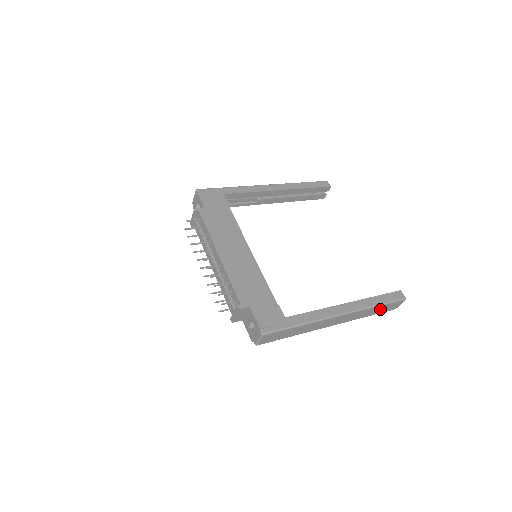
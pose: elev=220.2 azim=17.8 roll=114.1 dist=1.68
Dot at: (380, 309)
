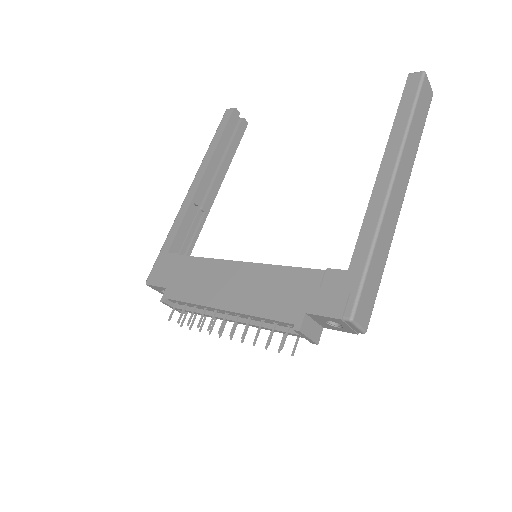
Dot at: (419, 118)
